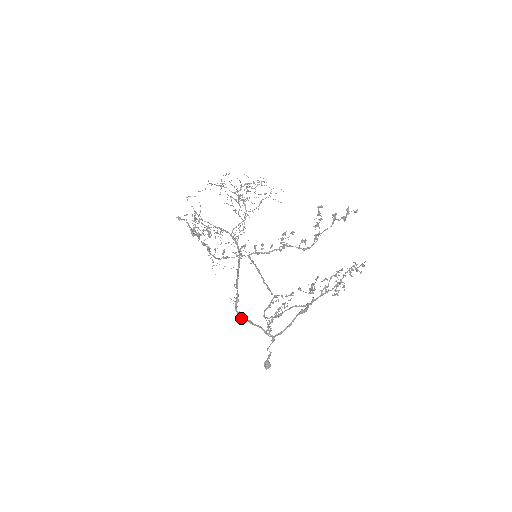
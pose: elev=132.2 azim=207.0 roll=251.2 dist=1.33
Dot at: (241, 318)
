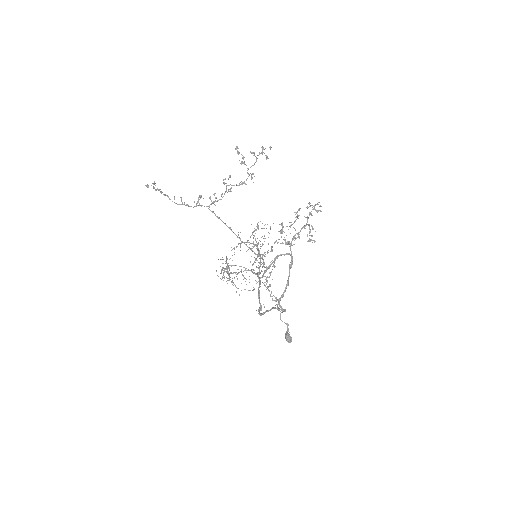
Dot at: (261, 314)
